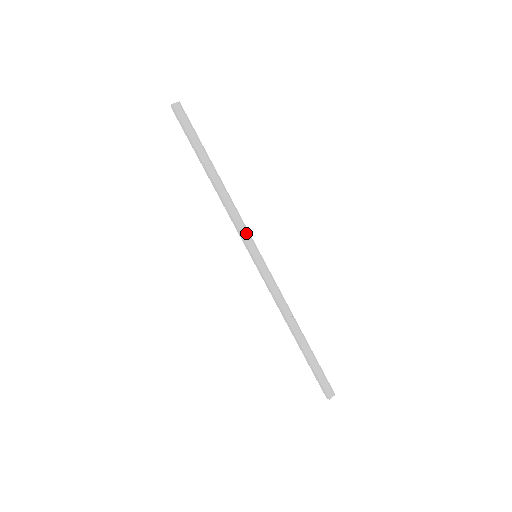
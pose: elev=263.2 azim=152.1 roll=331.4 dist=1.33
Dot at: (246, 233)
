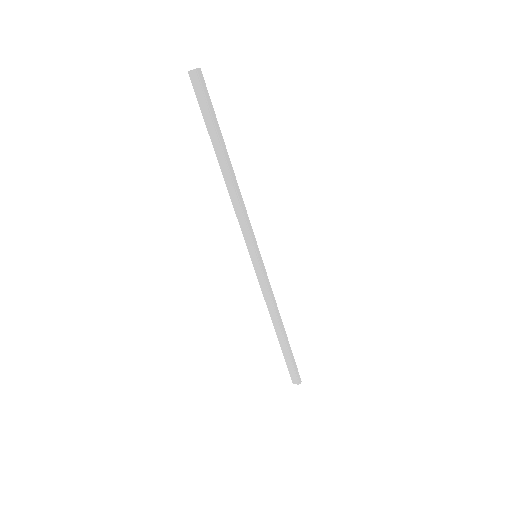
Dot at: (248, 234)
